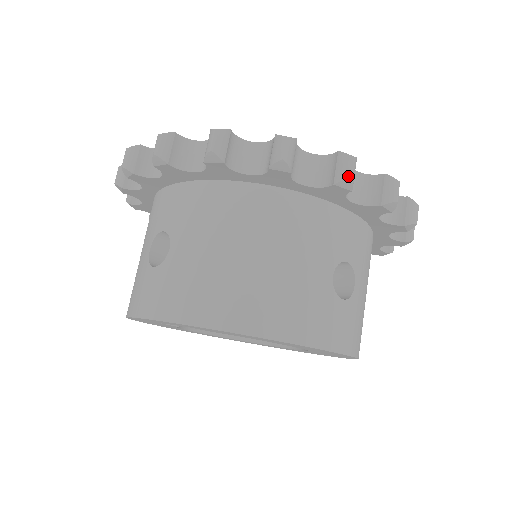
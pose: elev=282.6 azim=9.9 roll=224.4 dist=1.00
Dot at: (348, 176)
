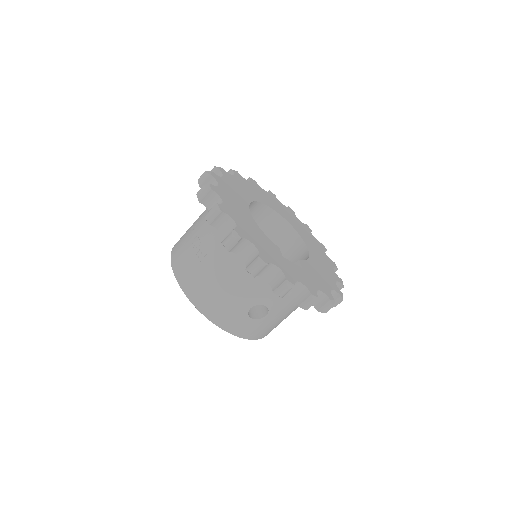
Dot at: occluded
